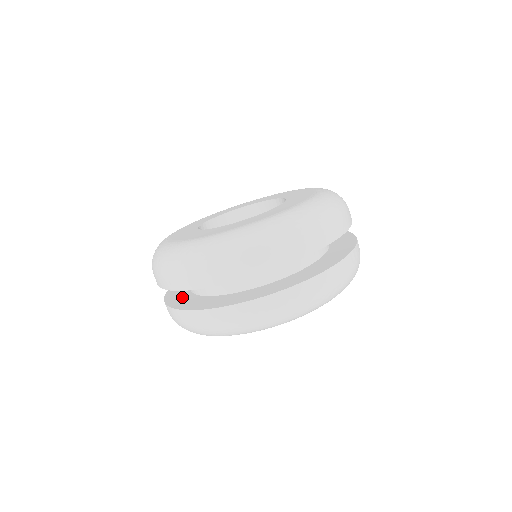
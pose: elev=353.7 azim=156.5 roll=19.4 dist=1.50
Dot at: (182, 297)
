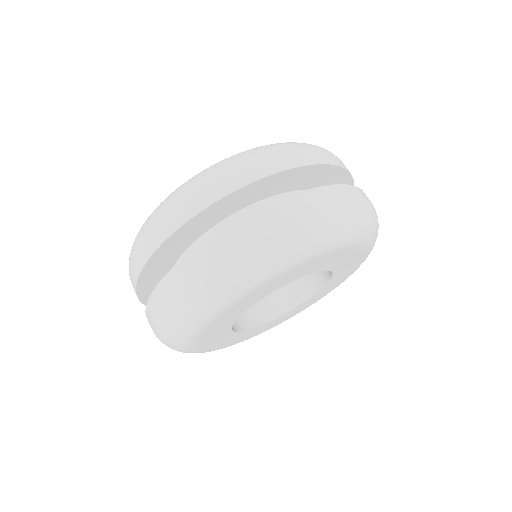
Dot at: occluded
